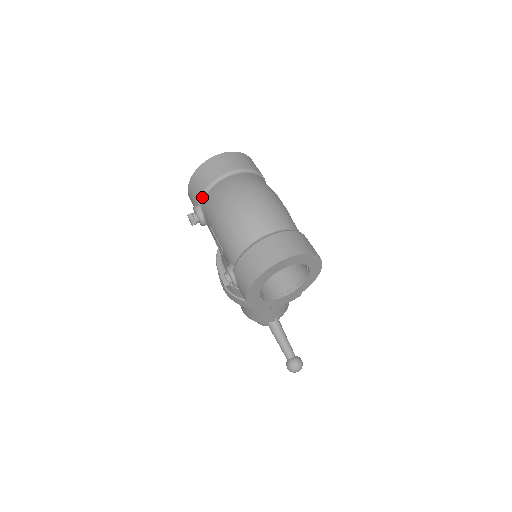
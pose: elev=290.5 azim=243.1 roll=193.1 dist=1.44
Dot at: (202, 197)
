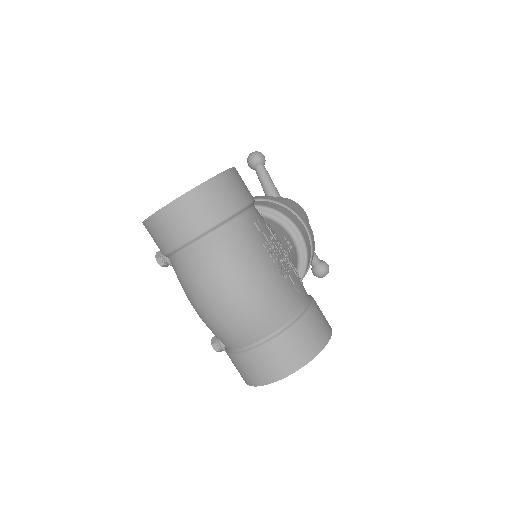
Dot at: (166, 256)
